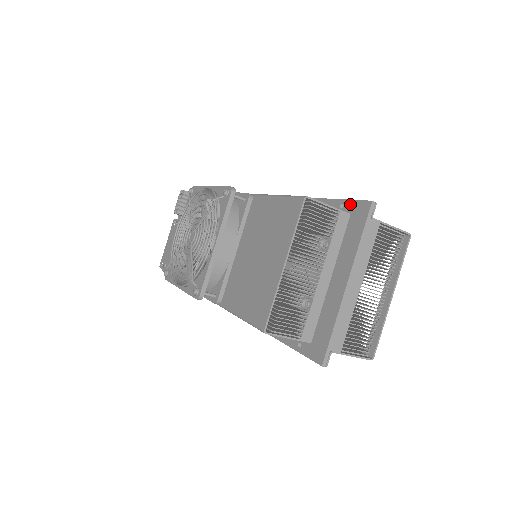
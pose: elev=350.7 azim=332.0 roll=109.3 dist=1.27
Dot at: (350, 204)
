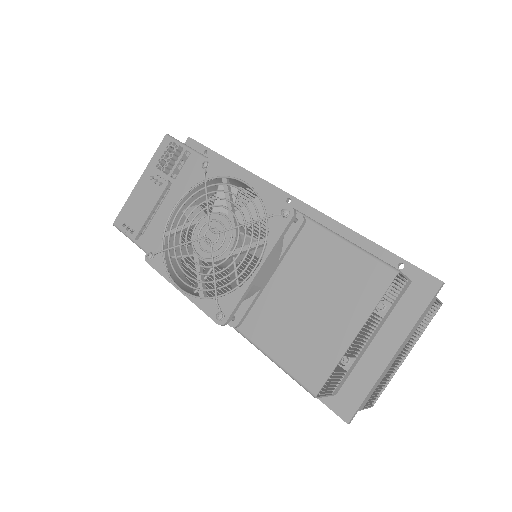
Dot at: (413, 270)
